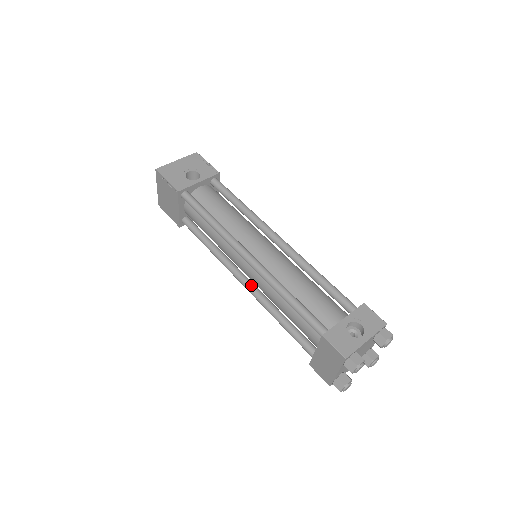
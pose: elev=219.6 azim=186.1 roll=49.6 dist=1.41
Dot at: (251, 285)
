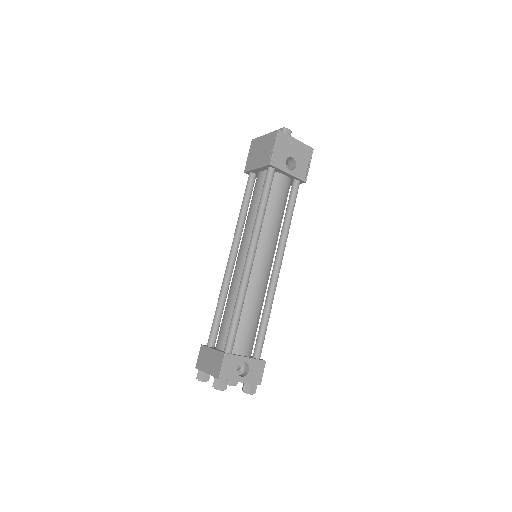
Dot at: (232, 266)
